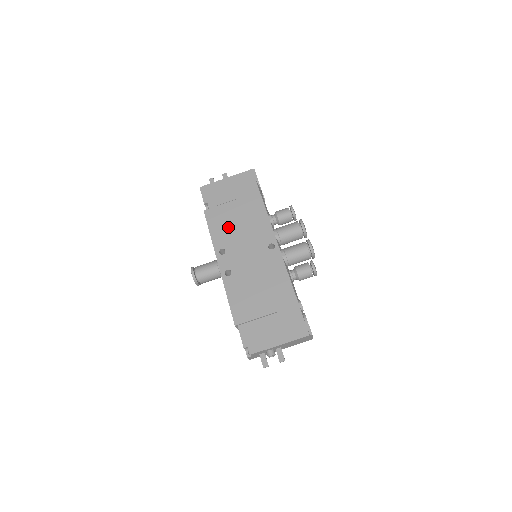
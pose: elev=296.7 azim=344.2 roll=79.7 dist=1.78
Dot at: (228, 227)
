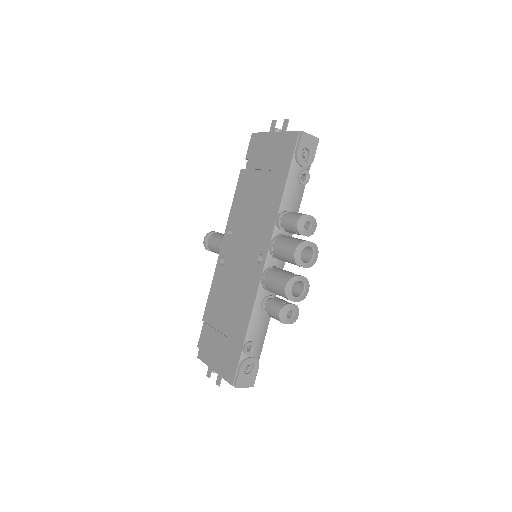
Dot at: (245, 205)
